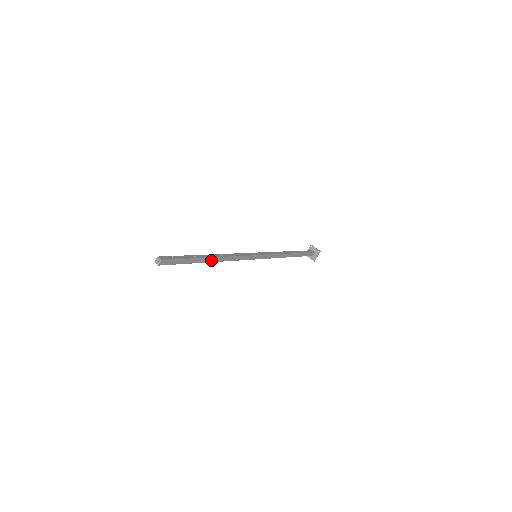
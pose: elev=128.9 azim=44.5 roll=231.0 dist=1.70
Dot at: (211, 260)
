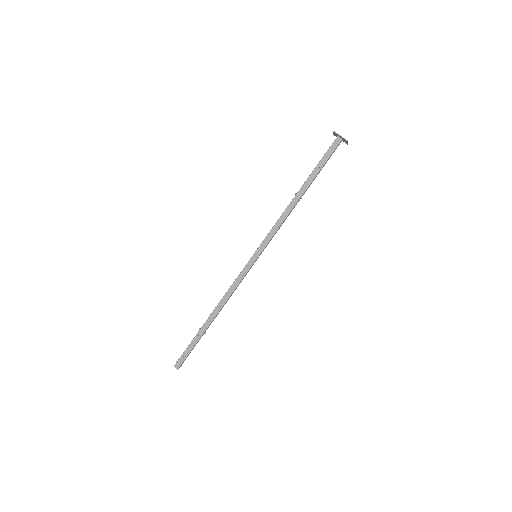
Dot at: (213, 319)
